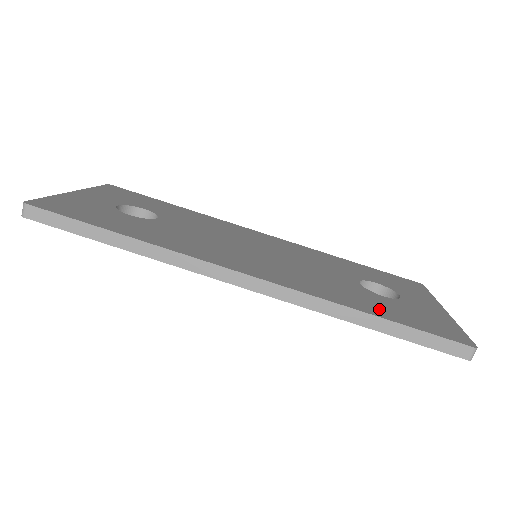
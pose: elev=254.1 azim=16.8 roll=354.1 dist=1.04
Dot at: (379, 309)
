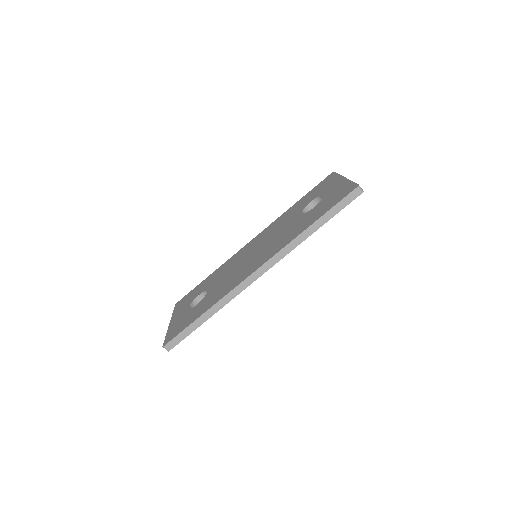
Dot at: (313, 218)
